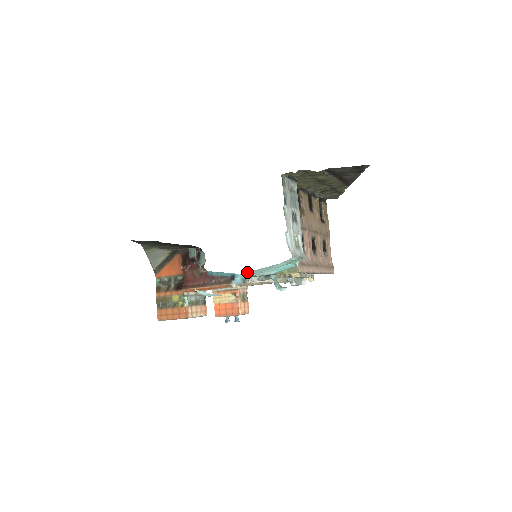
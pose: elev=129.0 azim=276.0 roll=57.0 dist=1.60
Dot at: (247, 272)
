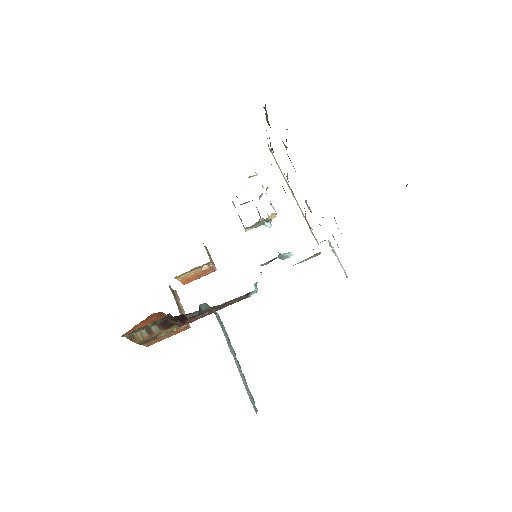
Dot at: occluded
